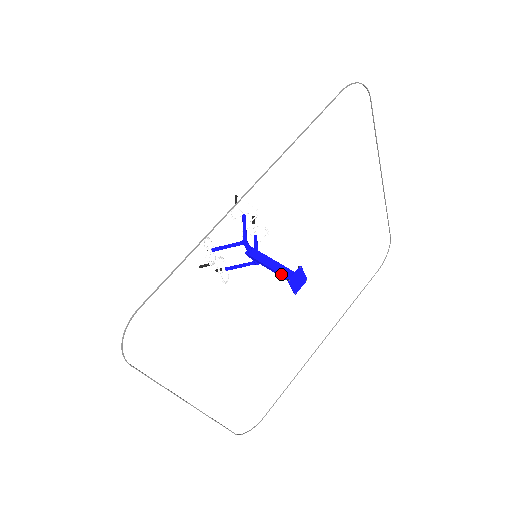
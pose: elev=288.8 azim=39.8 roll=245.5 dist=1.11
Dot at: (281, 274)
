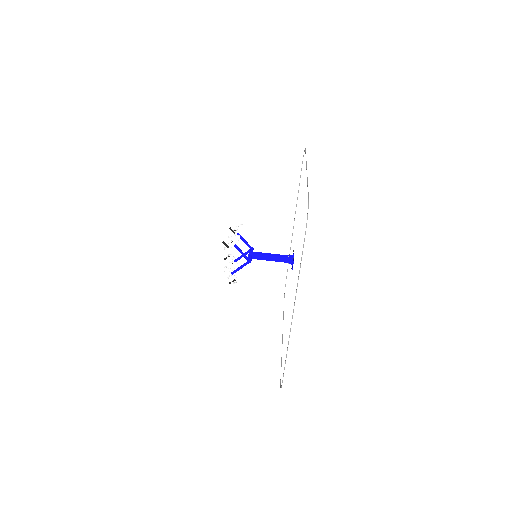
Dot at: occluded
